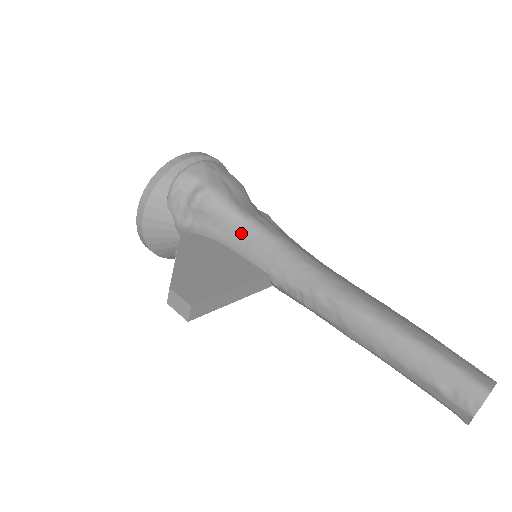
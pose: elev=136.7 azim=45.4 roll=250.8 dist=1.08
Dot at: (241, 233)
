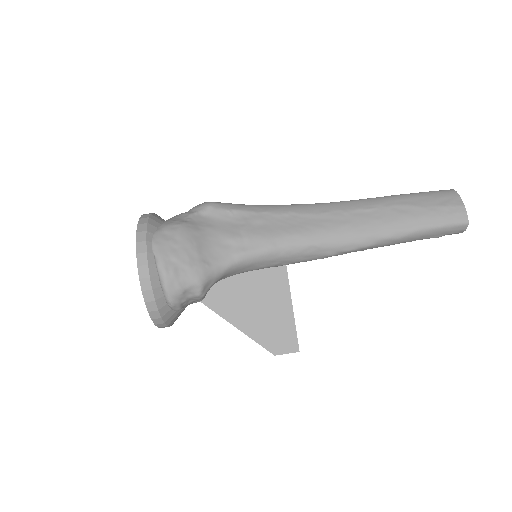
Dot at: (243, 269)
